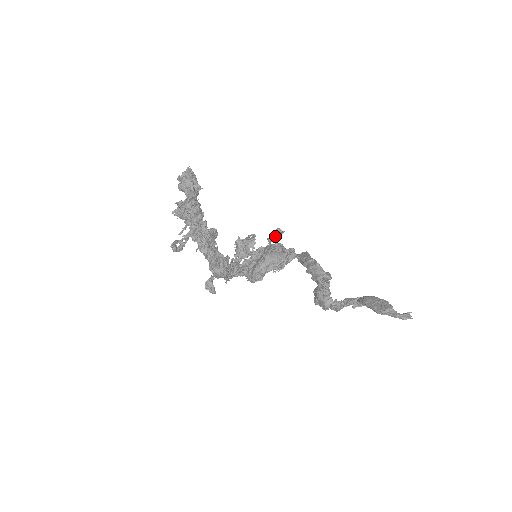
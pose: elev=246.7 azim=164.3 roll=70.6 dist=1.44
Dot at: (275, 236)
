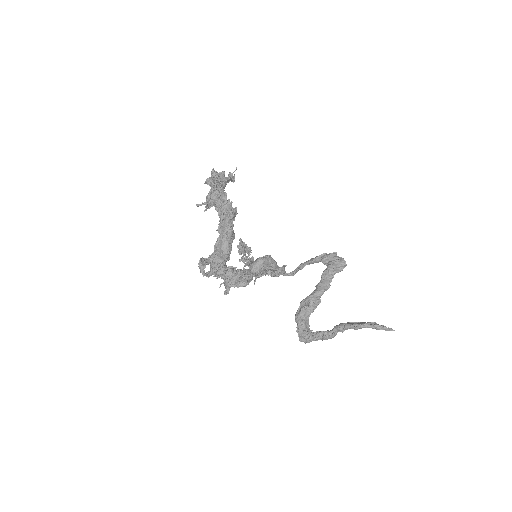
Dot at: occluded
